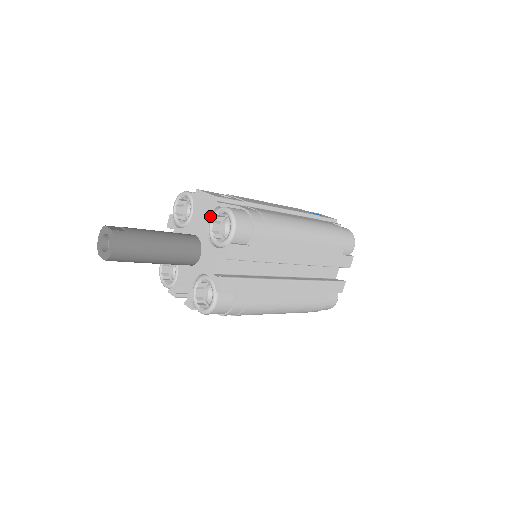
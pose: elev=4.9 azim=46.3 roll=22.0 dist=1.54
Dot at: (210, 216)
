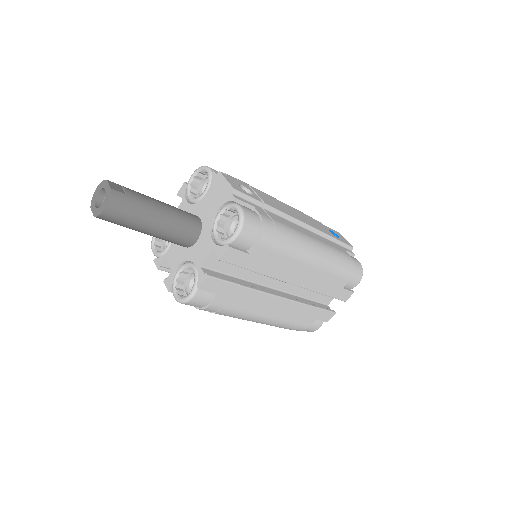
Dot at: (221, 206)
